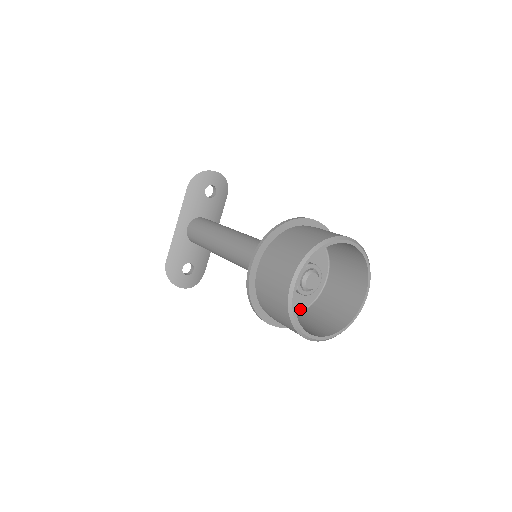
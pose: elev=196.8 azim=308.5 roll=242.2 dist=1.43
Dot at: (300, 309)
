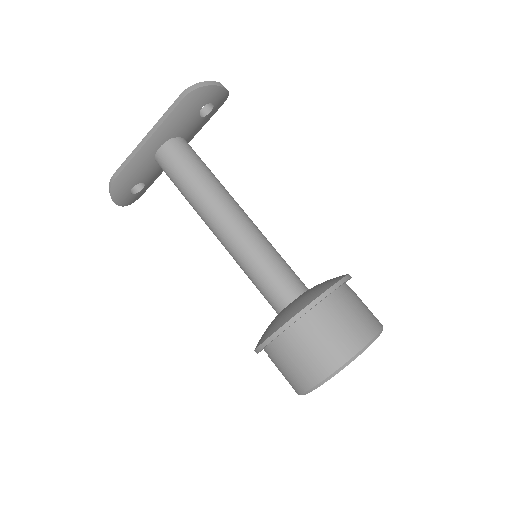
Dot at: occluded
